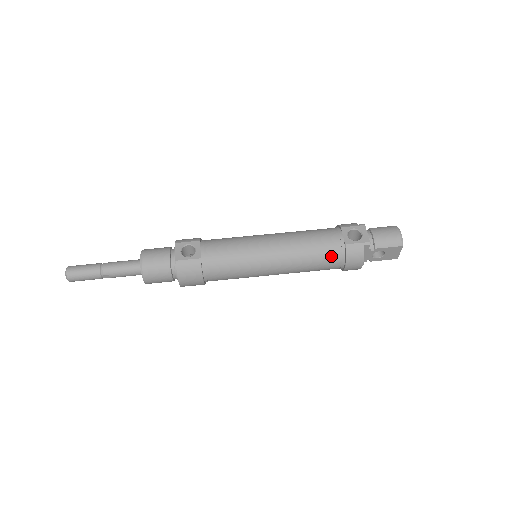
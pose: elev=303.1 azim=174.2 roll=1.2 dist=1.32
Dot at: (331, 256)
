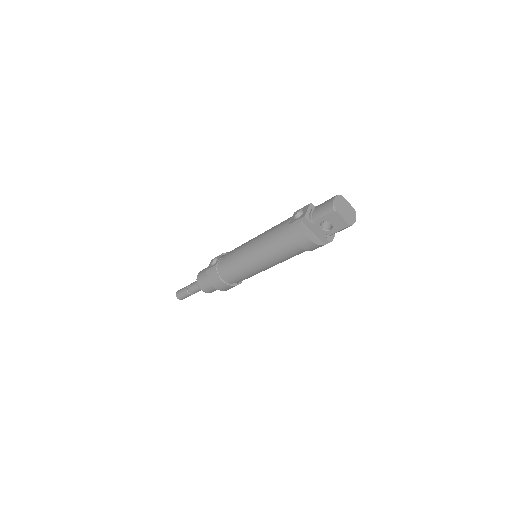
Dot at: (284, 238)
